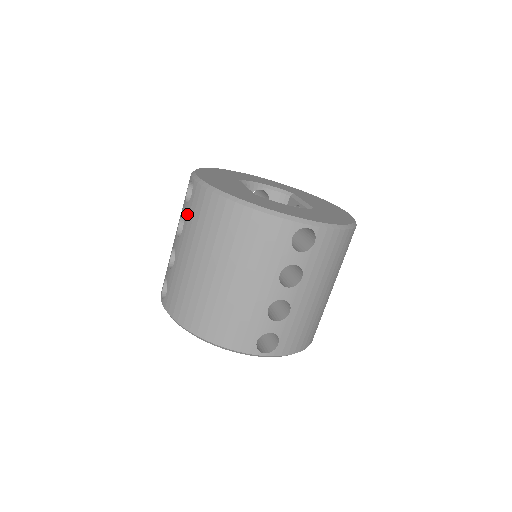
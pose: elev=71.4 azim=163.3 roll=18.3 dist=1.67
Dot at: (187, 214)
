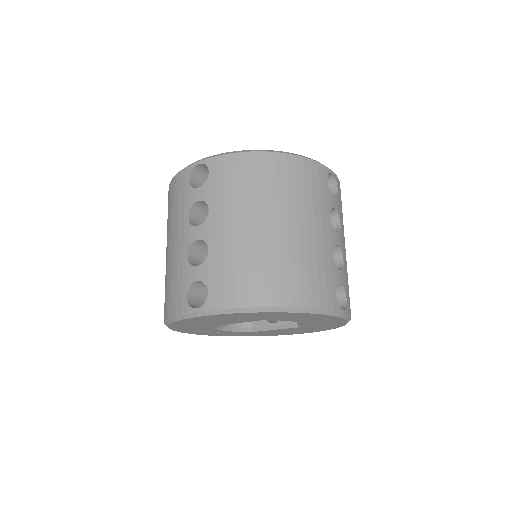
Dot at: (210, 192)
